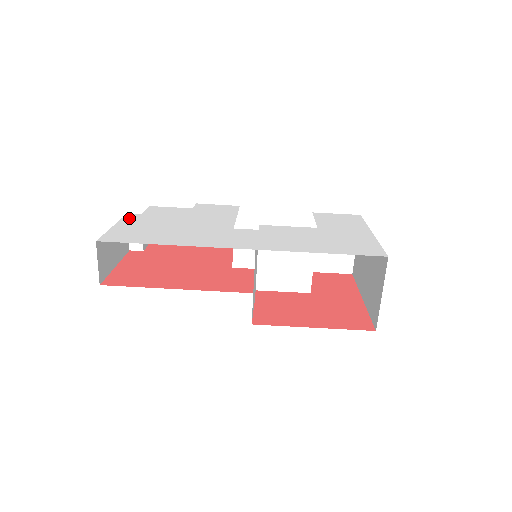
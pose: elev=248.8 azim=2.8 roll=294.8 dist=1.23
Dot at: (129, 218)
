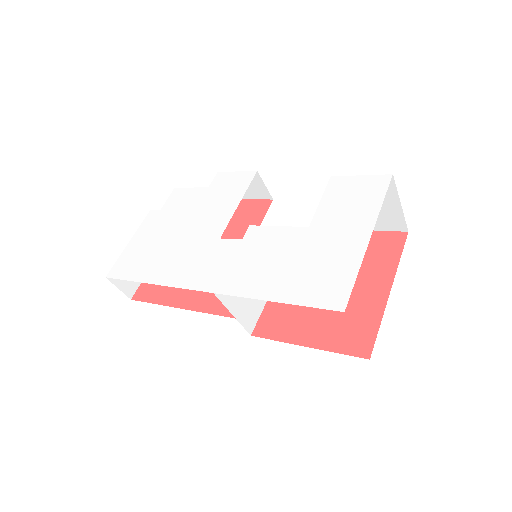
Dot at: (146, 223)
